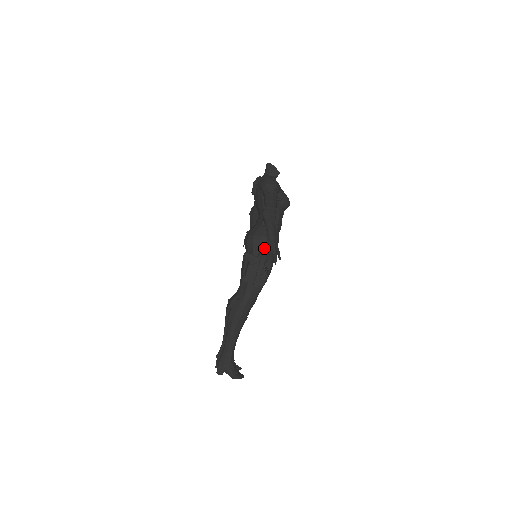
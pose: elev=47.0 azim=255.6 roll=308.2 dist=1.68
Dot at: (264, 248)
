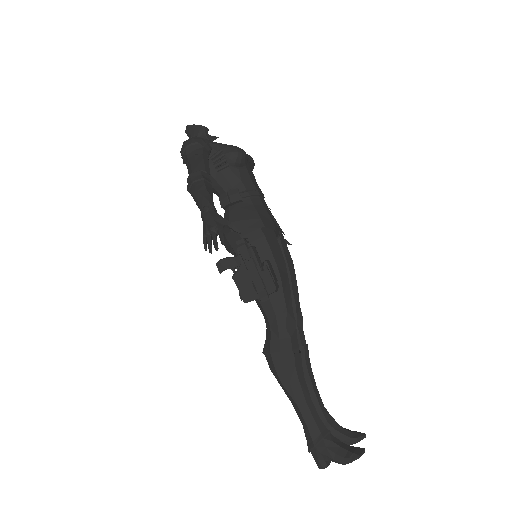
Dot at: (243, 236)
